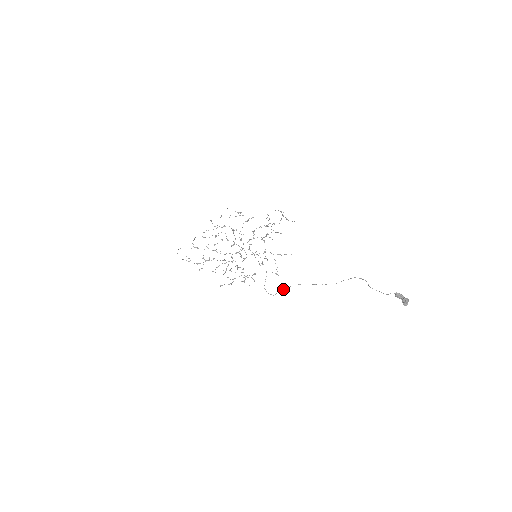
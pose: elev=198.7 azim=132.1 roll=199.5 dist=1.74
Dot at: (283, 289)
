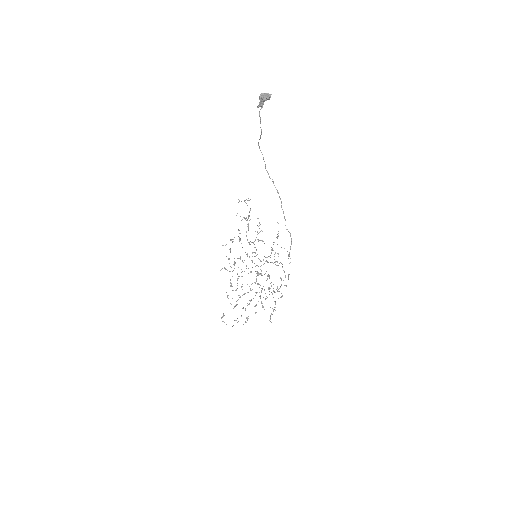
Dot at: (290, 258)
